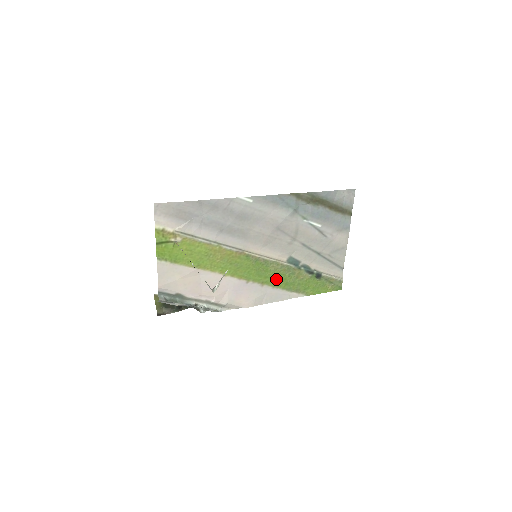
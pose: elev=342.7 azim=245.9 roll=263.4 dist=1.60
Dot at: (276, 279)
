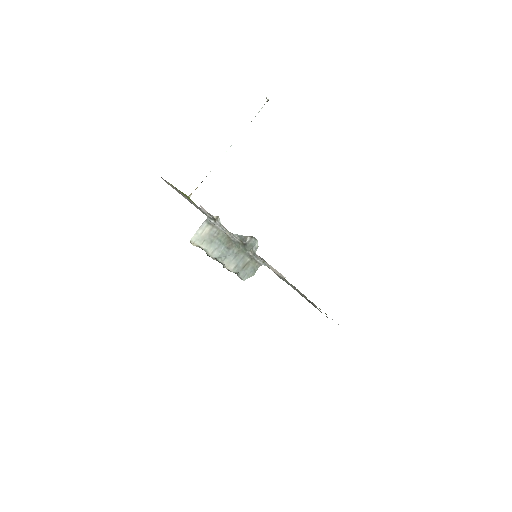
Dot at: occluded
